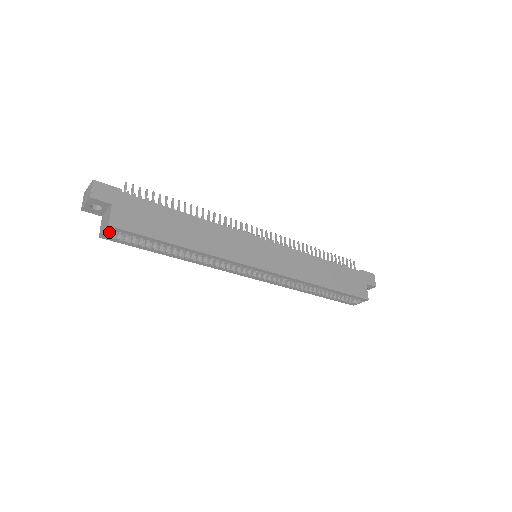
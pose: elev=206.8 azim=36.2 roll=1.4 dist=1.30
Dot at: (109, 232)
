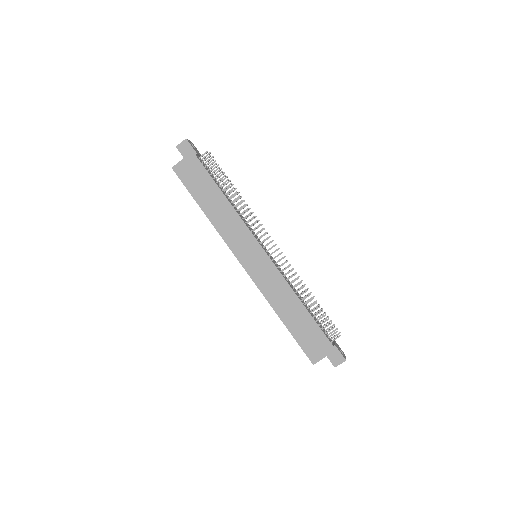
Dot at: occluded
